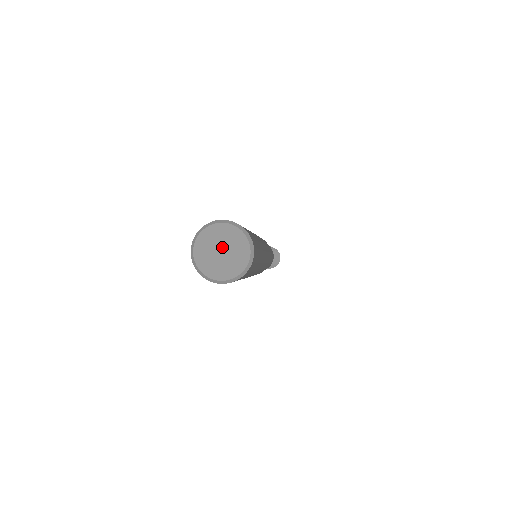
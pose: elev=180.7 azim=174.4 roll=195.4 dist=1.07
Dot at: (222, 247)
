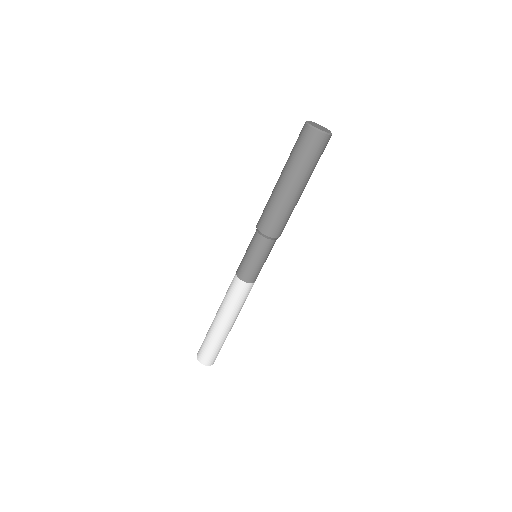
Dot at: (320, 127)
